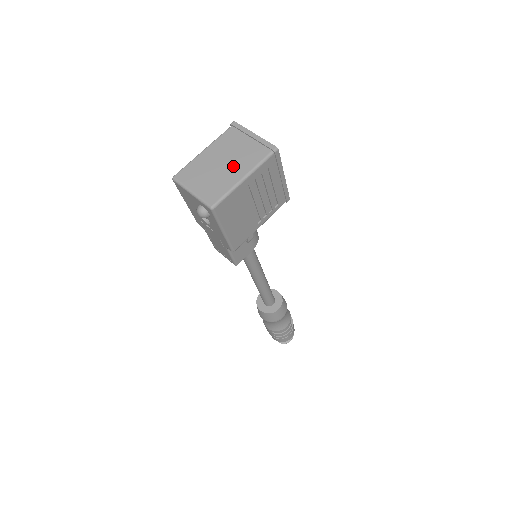
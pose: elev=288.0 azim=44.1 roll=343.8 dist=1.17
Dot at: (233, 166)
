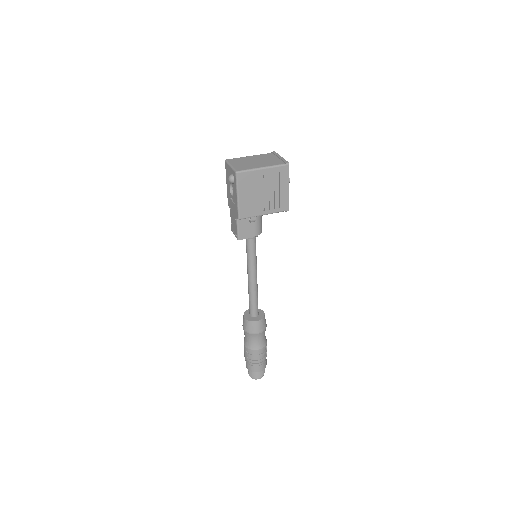
Dot at: (260, 163)
